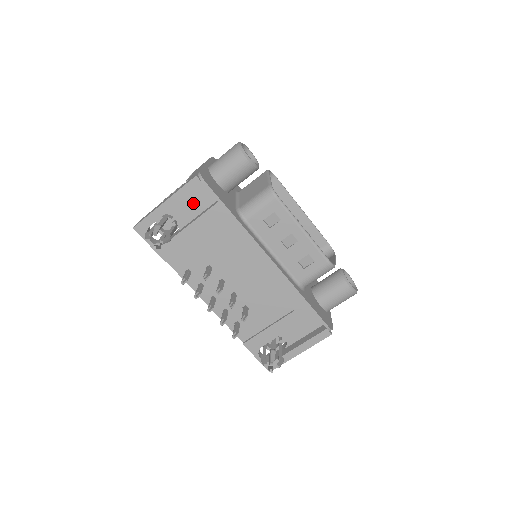
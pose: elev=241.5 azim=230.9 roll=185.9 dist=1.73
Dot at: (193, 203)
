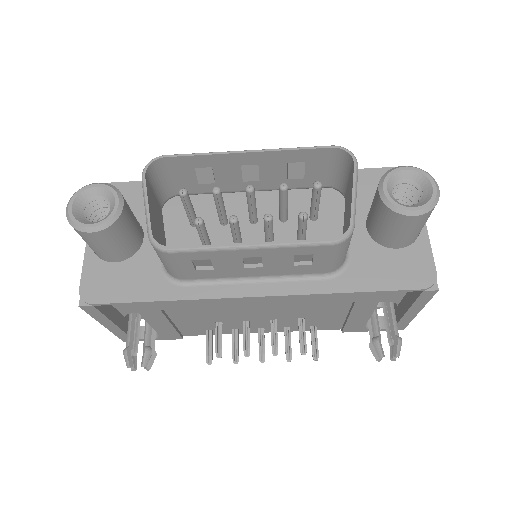
Dot at: occluded
